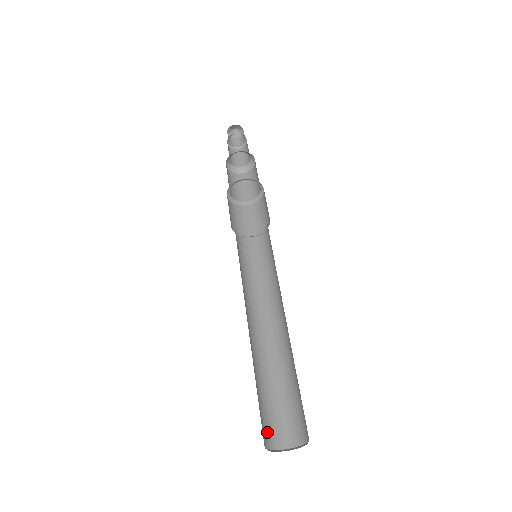
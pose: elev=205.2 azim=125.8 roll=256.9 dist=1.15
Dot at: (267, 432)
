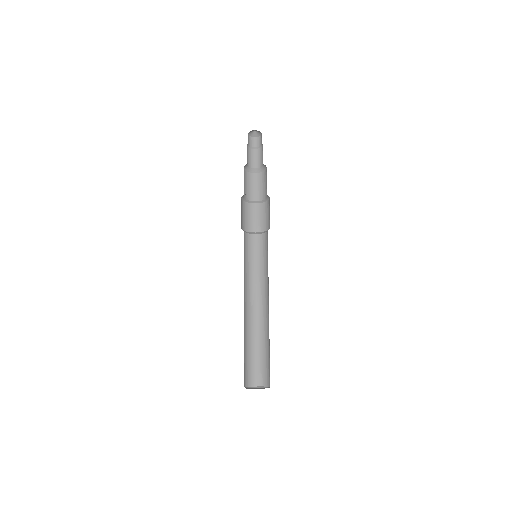
Dot at: (255, 376)
